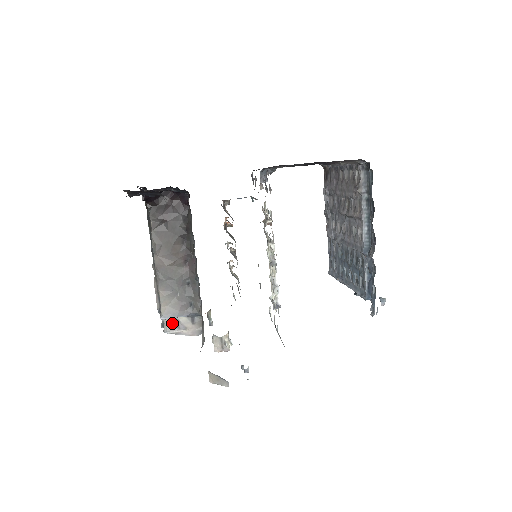
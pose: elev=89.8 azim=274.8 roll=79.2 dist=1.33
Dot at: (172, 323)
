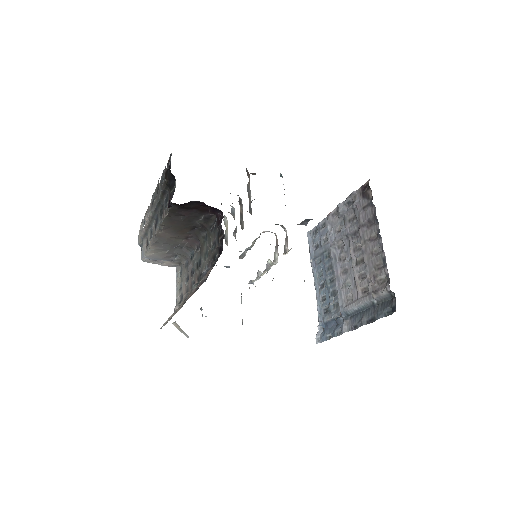
Dot at: occluded
